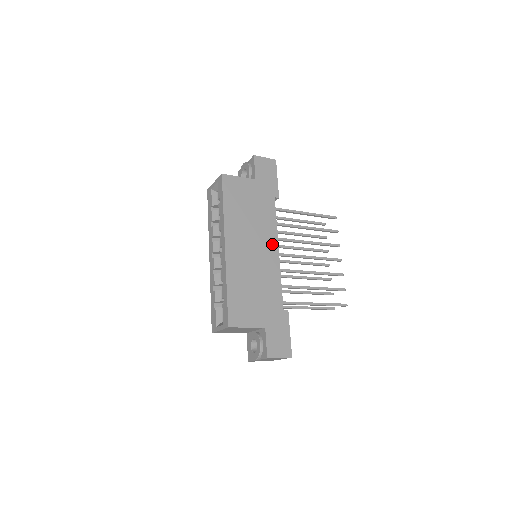
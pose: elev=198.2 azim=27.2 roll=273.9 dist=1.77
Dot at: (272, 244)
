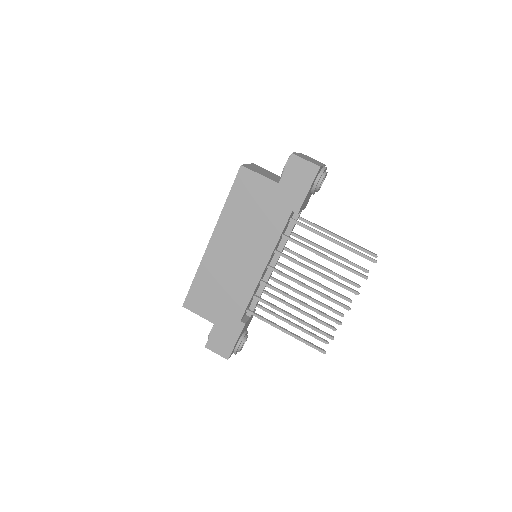
Dot at: (261, 258)
